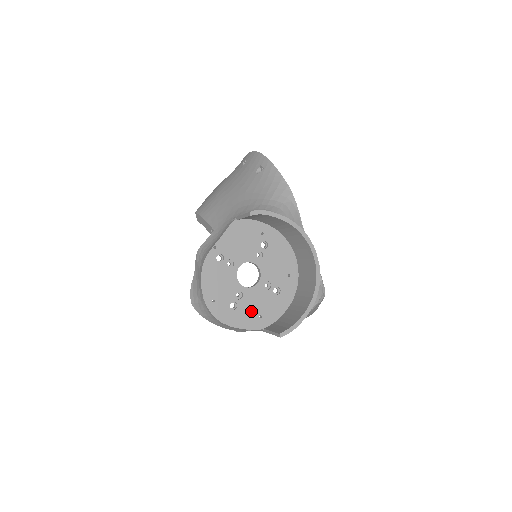
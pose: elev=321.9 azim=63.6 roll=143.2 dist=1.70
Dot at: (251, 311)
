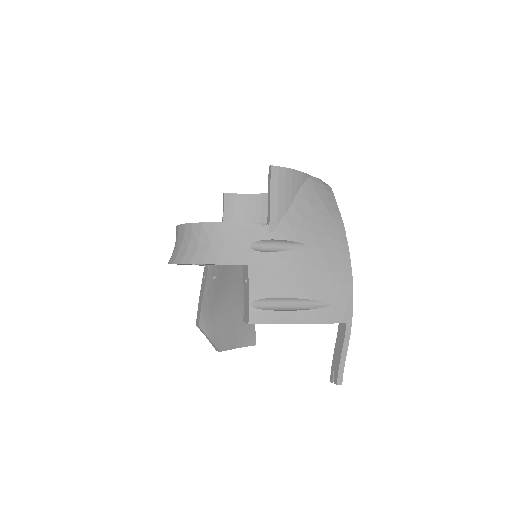
Dot at: occluded
